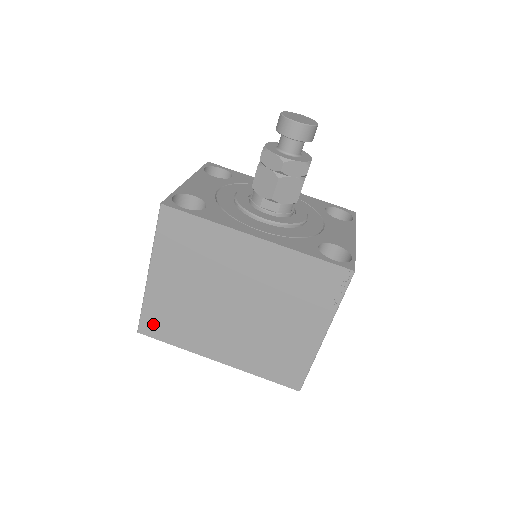
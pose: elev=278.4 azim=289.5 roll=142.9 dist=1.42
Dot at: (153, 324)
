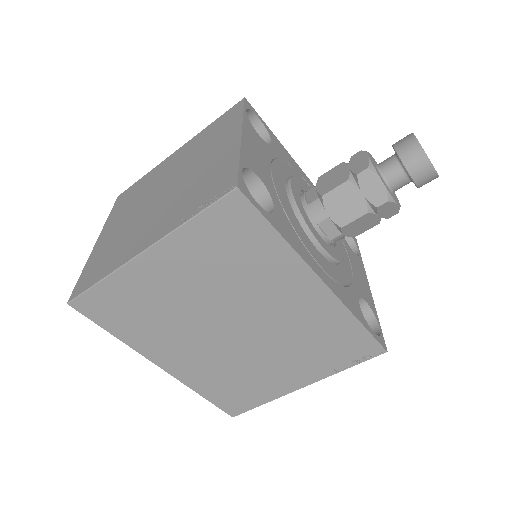
Dot at: (101, 305)
